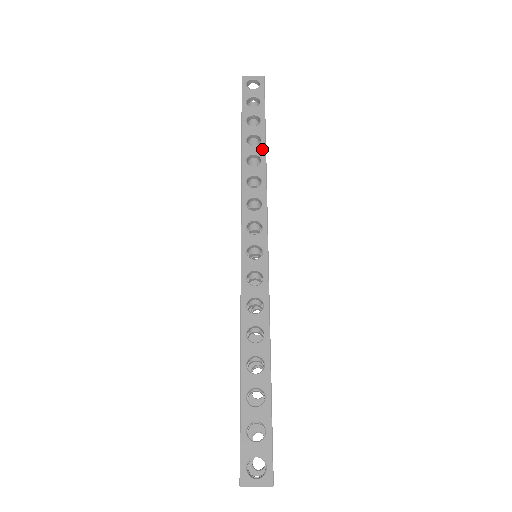
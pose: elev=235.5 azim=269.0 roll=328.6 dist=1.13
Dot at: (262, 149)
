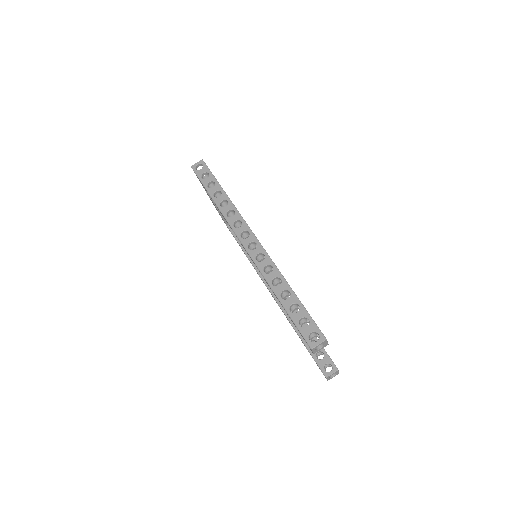
Dot at: (225, 196)
